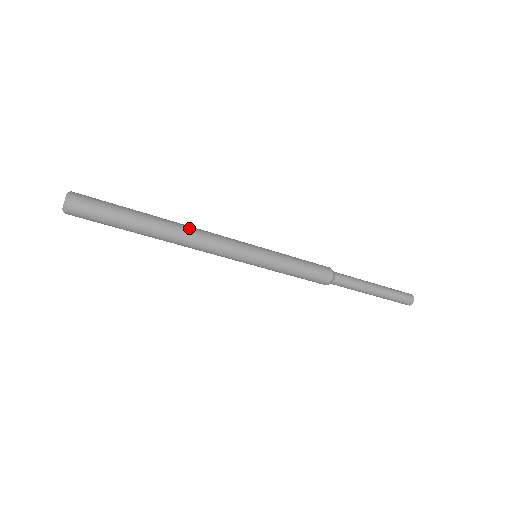
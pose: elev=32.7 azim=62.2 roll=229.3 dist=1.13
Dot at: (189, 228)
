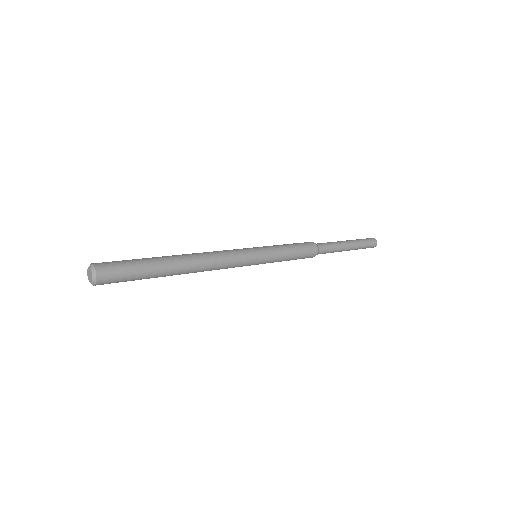
Dot at: (202, 268)
